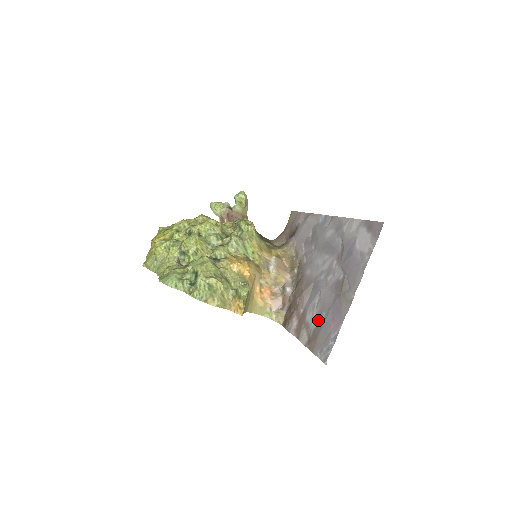
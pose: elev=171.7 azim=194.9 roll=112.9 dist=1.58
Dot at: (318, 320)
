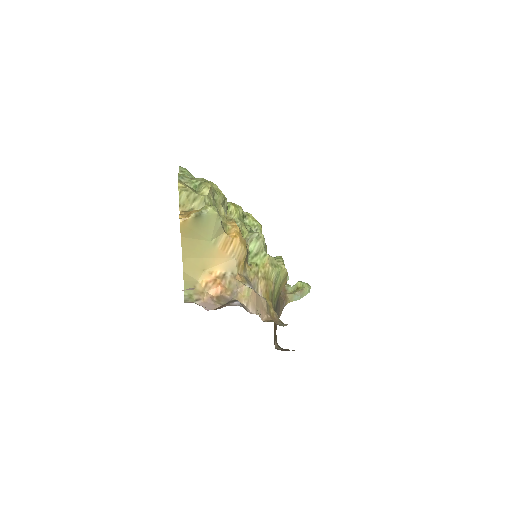
Dot at: occluded
